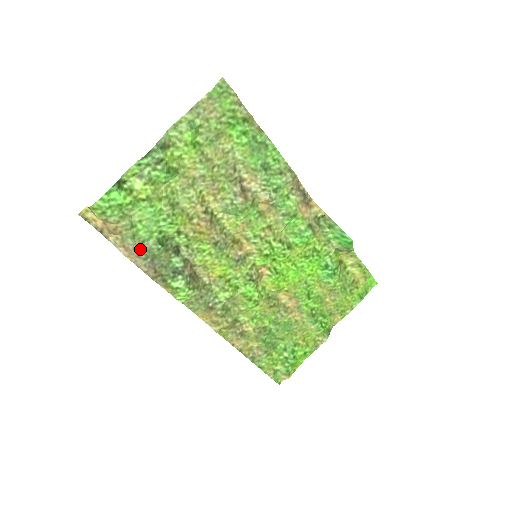
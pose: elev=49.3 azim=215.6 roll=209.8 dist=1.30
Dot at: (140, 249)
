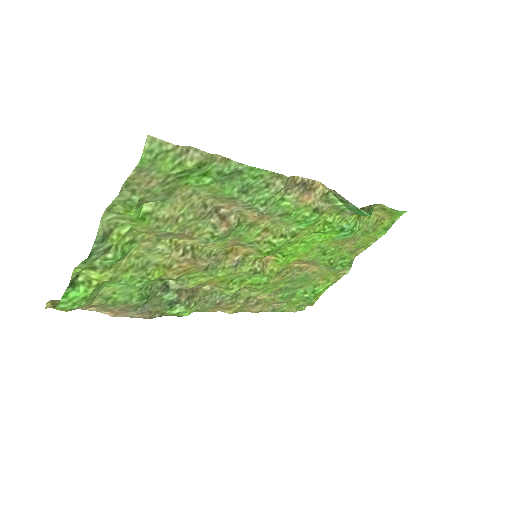
Dot at: (125, 307)
